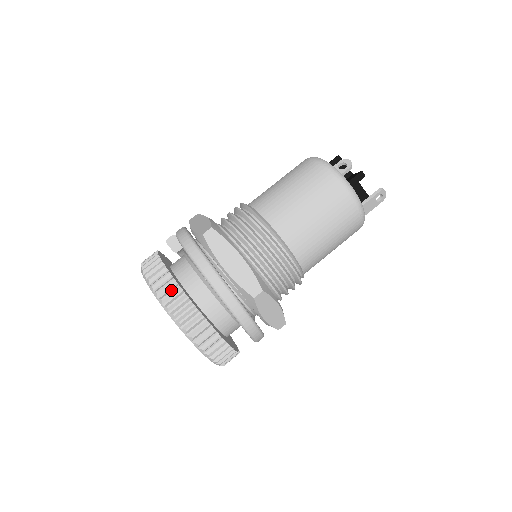
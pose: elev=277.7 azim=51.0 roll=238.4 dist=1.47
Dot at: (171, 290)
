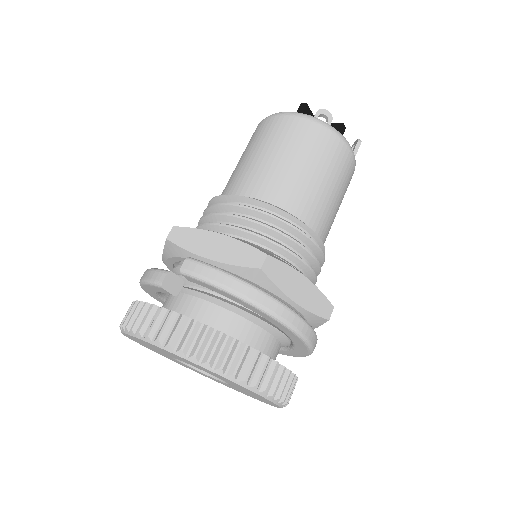
Dot at: (251, 362)
